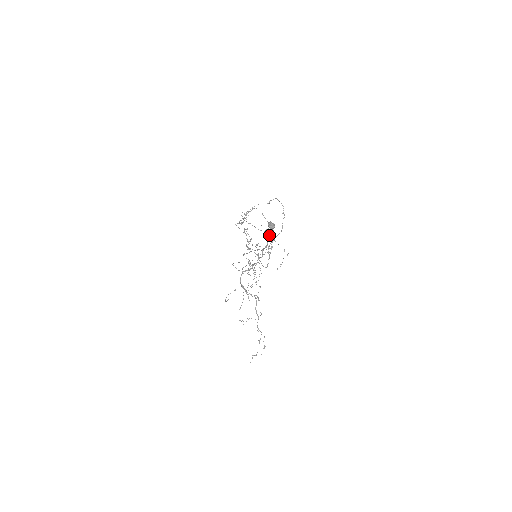
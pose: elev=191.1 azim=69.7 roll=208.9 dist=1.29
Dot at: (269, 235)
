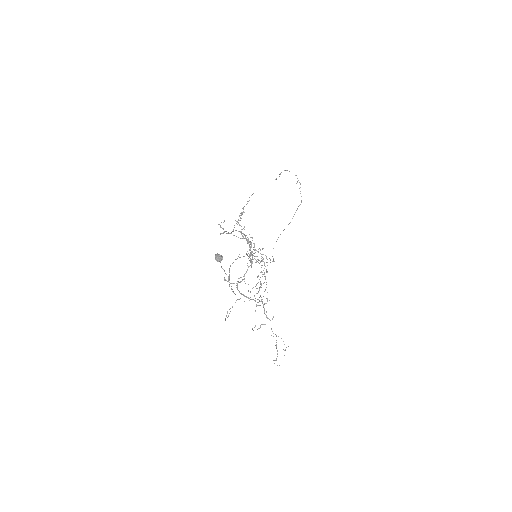
Dot at: (221, 266)
